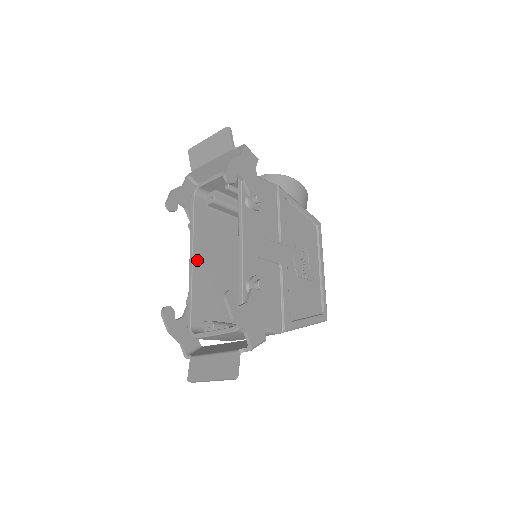
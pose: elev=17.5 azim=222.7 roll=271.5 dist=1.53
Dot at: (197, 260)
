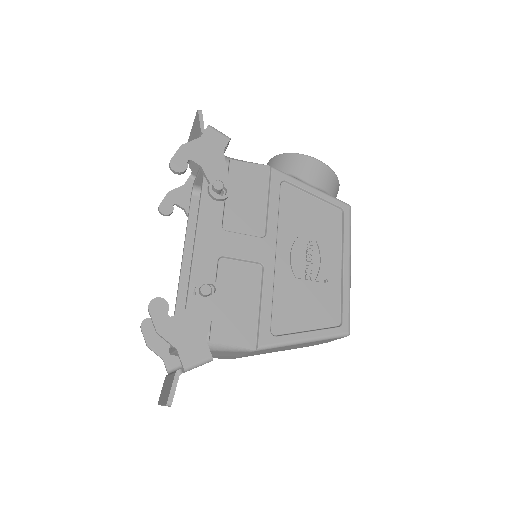
Dot at: (188, 266)
